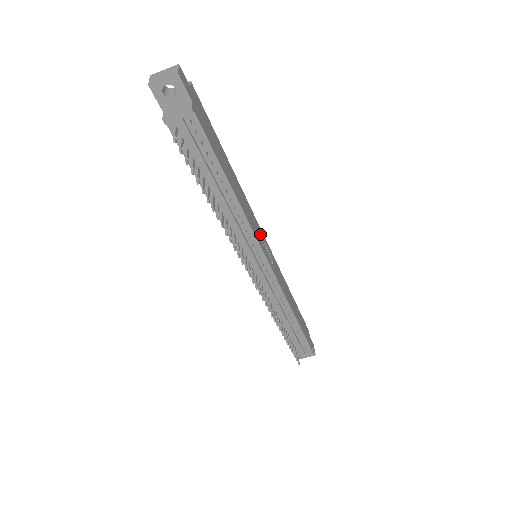
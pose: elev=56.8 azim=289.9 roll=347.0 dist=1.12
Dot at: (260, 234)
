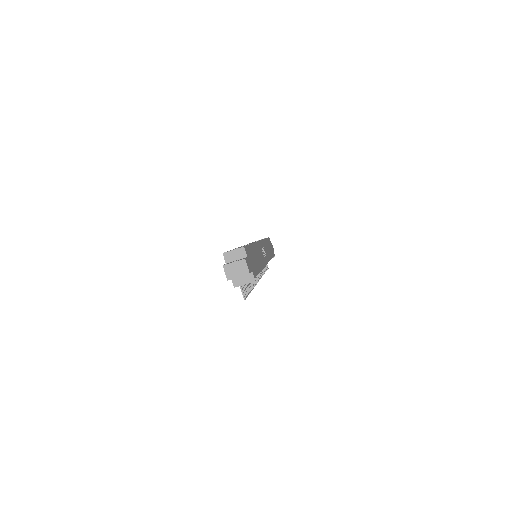
Dot at: (261, 250)
